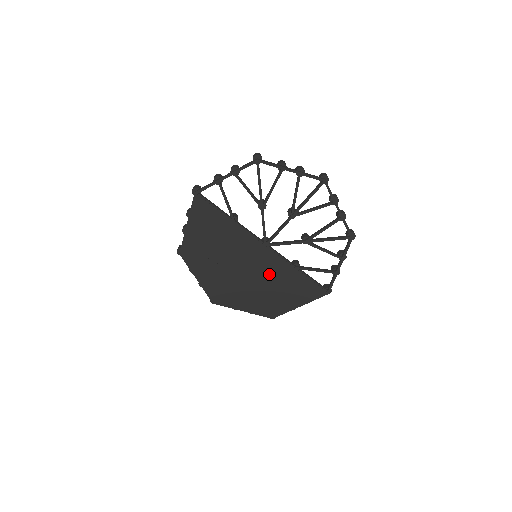
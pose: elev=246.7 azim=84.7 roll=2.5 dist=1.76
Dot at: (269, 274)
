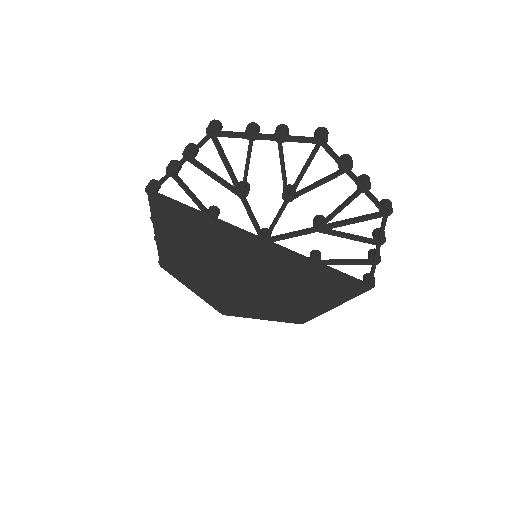
Dot at: (280, 276)
